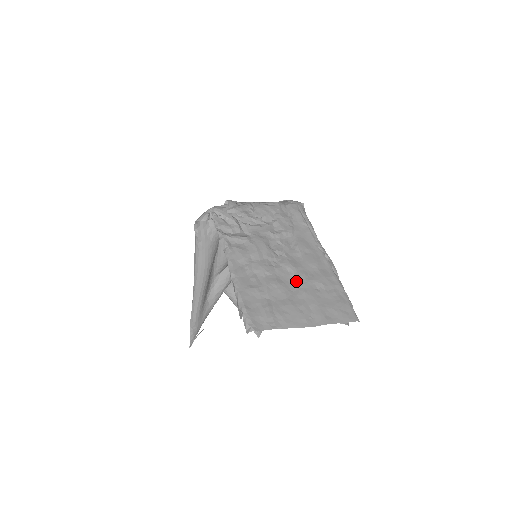
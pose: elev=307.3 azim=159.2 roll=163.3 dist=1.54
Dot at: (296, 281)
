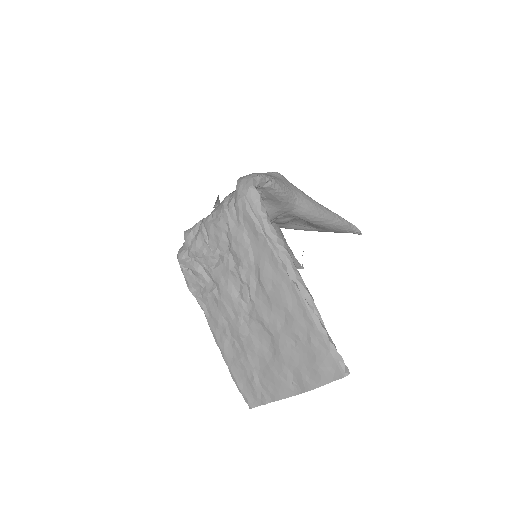
Dot at: (271, 337)
